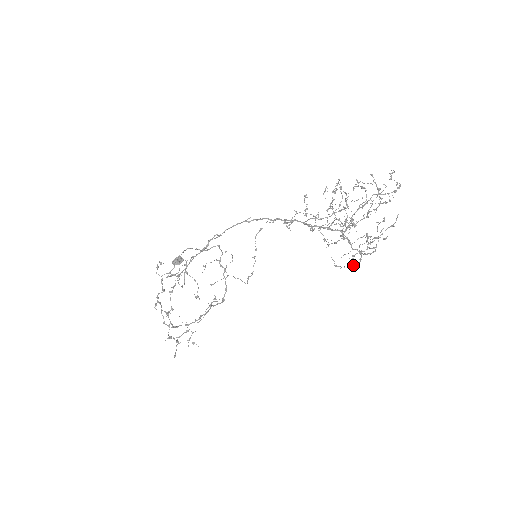
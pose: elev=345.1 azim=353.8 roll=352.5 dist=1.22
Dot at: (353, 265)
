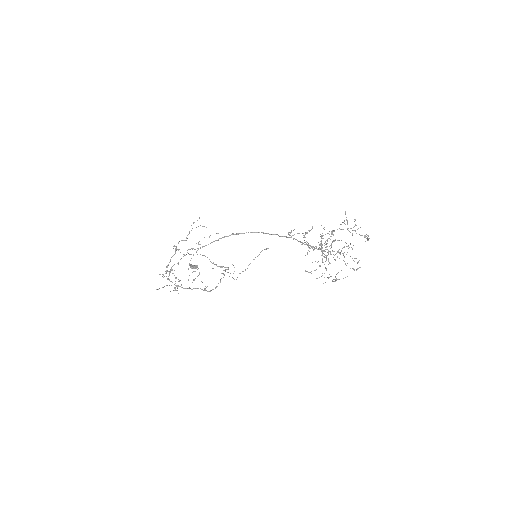
Dot at: (317, 278)
